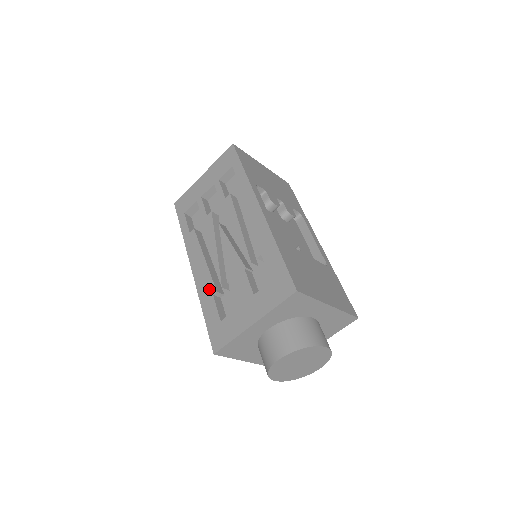
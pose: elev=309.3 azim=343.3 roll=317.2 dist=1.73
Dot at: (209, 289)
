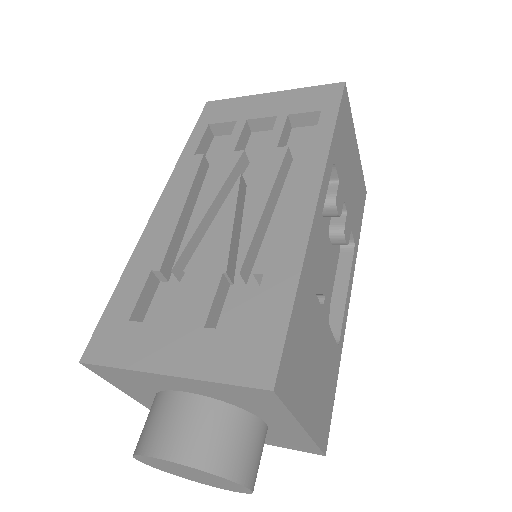
Dot at: (153, 256)
